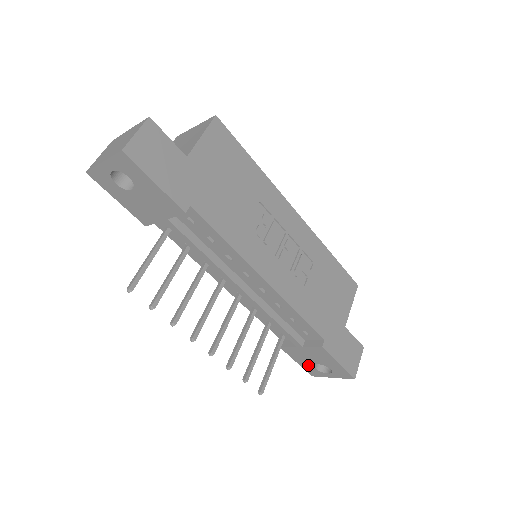
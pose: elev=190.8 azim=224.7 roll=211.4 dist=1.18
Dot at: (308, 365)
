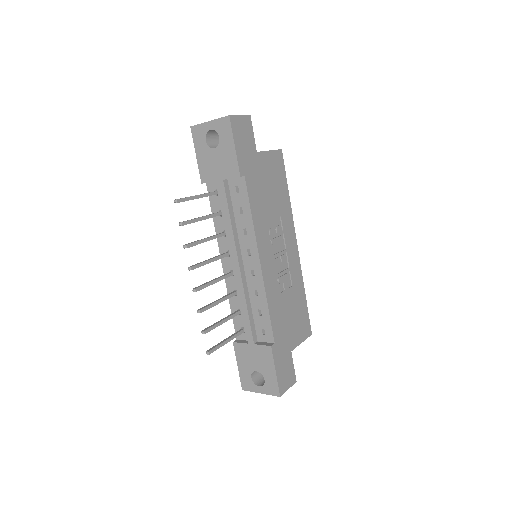
Dot at: (247, 372)
